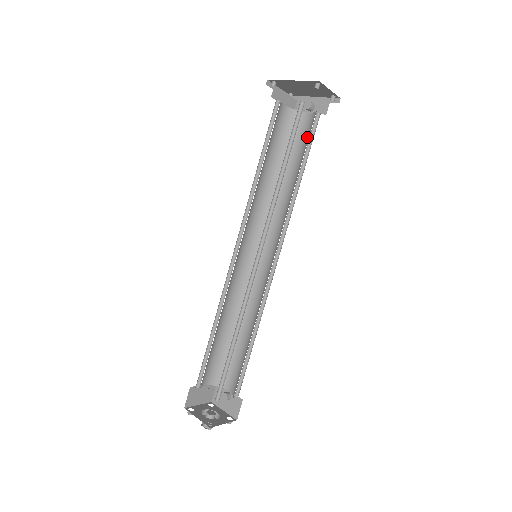
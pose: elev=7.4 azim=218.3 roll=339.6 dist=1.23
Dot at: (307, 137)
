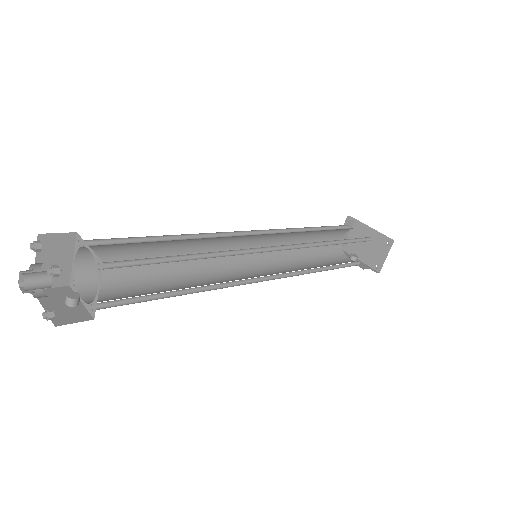
Dot at: occluded
